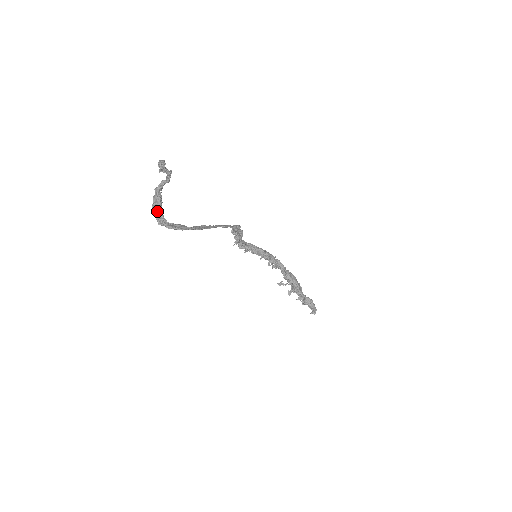
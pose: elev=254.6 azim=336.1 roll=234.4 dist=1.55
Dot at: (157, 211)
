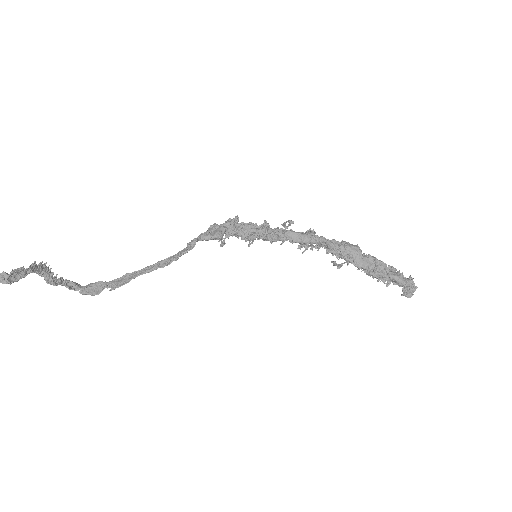
Dot at: (59, 283)
